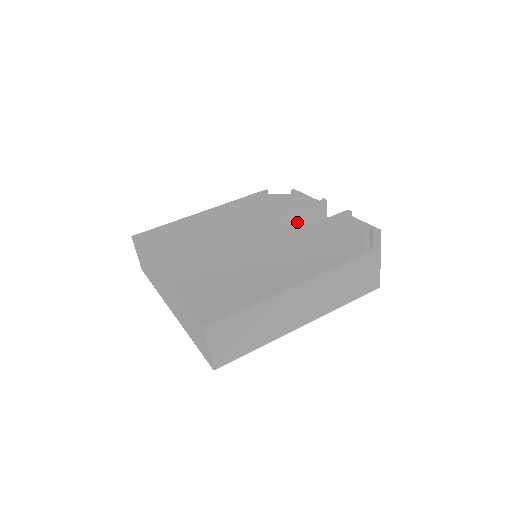
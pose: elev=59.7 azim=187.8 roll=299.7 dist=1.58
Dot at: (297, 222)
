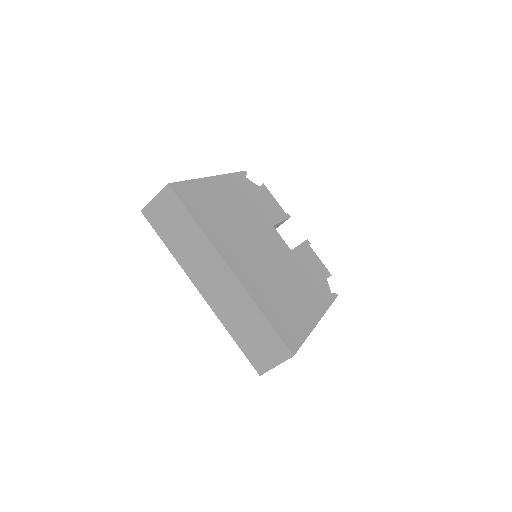
Dot at: occluded
